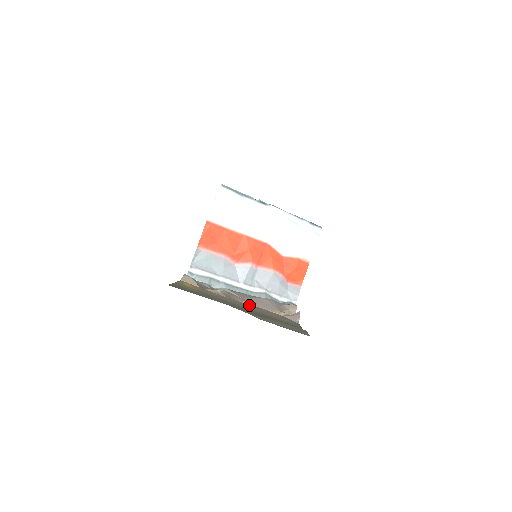
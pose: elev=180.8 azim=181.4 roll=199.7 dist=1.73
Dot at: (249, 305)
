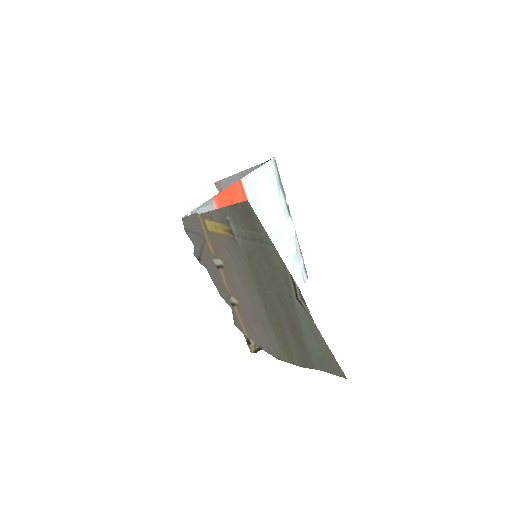
Dot at: (244, 301)
